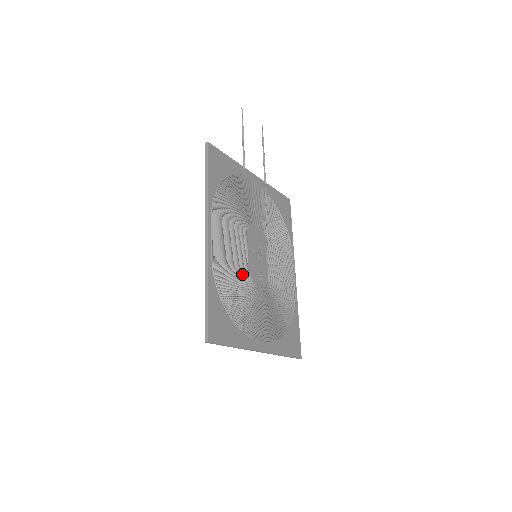
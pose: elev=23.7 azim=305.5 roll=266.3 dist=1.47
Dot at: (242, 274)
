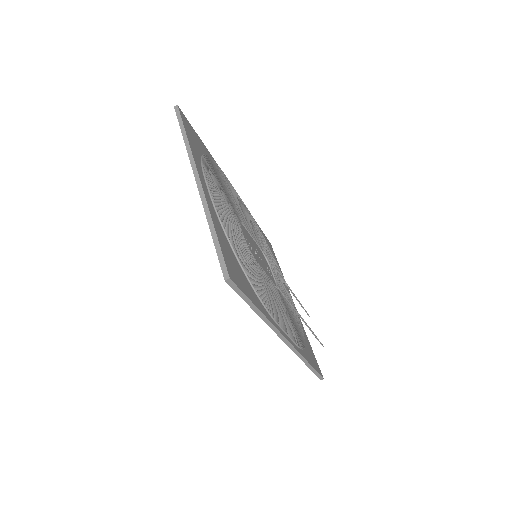
Dot at: (236, 209)
